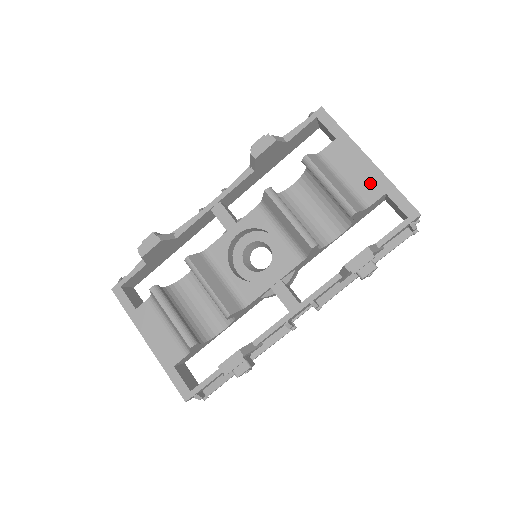
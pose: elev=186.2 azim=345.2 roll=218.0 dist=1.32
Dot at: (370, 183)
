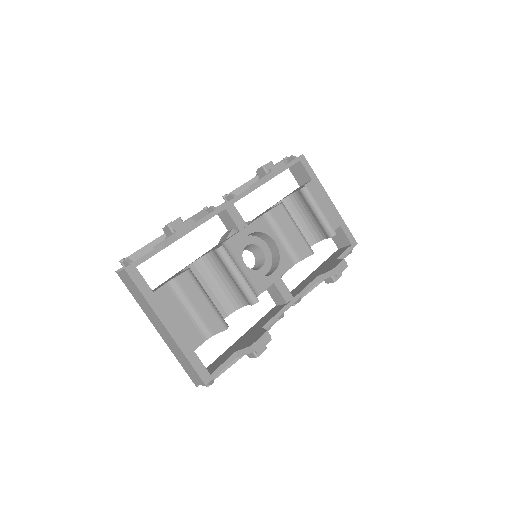
Dot at: (332, 217)
